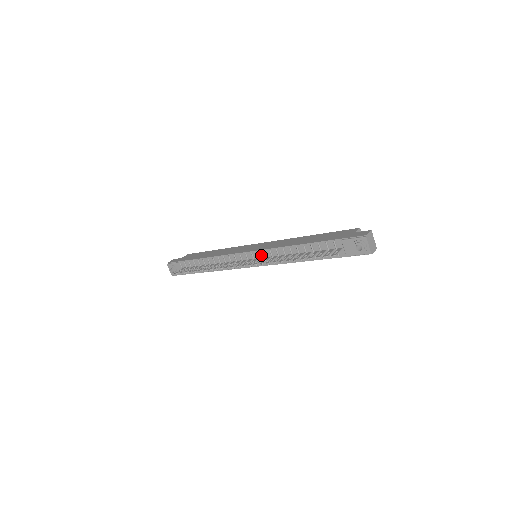
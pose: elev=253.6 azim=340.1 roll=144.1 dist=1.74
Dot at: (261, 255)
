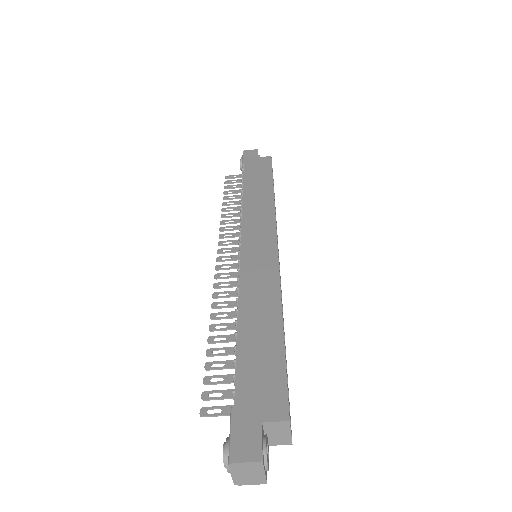
Dot at: occluded
